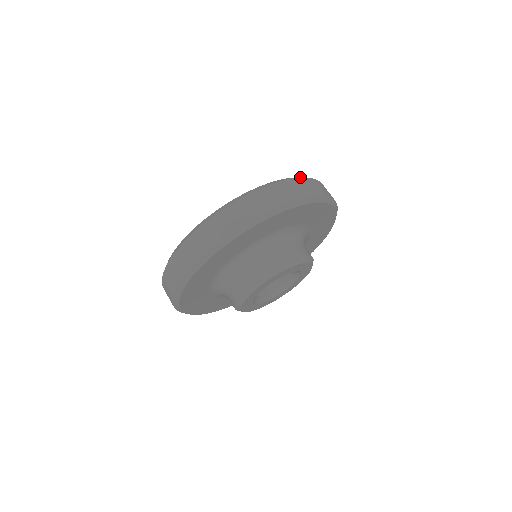
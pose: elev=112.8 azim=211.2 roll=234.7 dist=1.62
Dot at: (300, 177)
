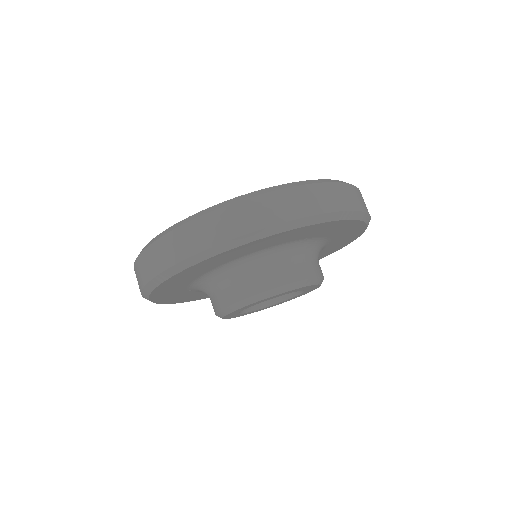
Dot at: (319, 181)
